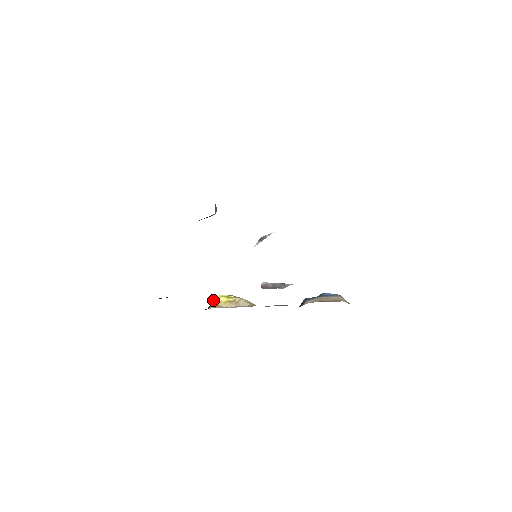
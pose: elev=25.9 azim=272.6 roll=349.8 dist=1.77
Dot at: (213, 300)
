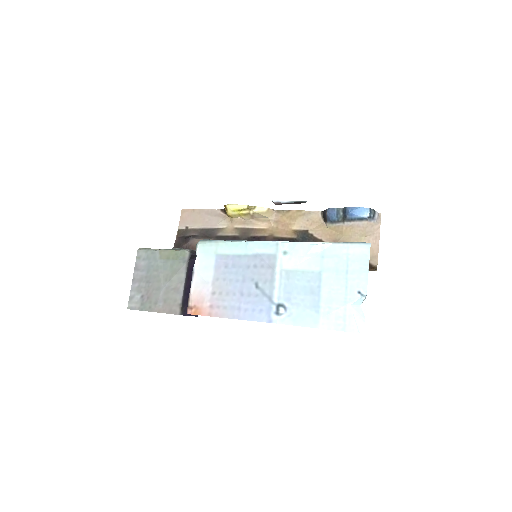
Dot at: (226, 212)
